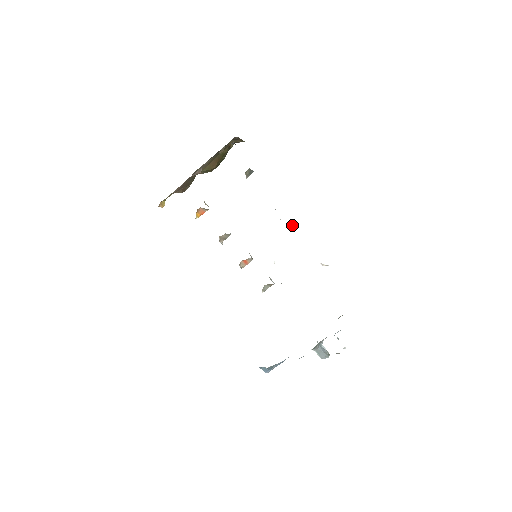
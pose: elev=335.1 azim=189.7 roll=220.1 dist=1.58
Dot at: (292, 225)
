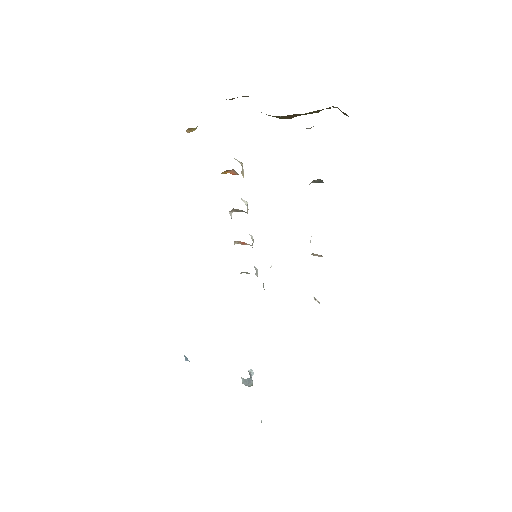
Dot at: occluded
